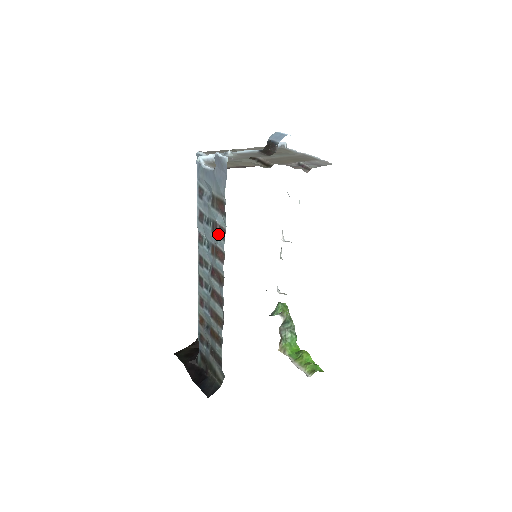
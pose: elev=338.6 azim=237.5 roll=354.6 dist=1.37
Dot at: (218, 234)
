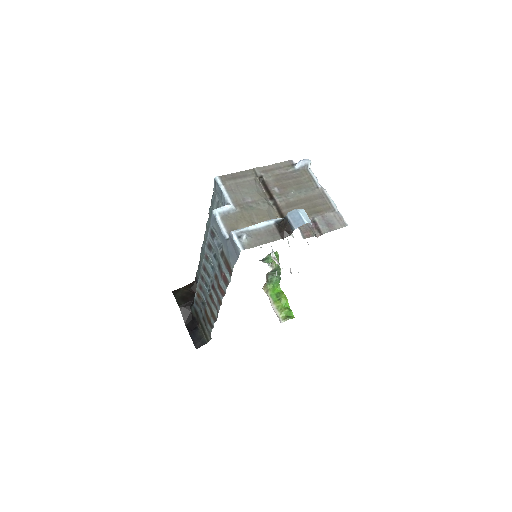
Dot at: (222, 278)
